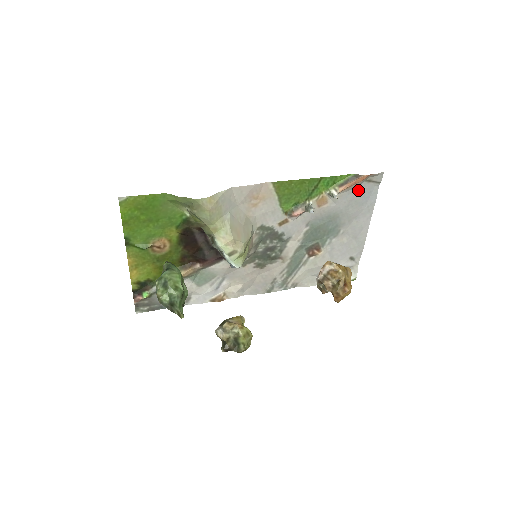
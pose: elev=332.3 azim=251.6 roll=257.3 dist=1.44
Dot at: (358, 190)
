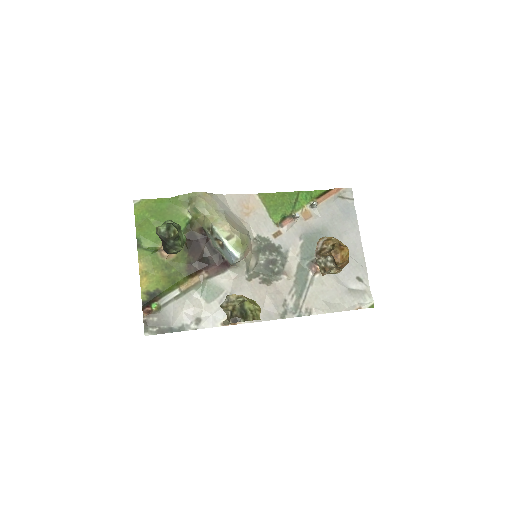
Dot at: (336, 205)
